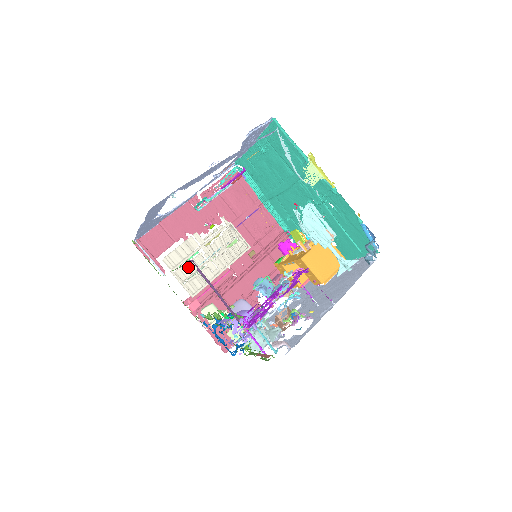
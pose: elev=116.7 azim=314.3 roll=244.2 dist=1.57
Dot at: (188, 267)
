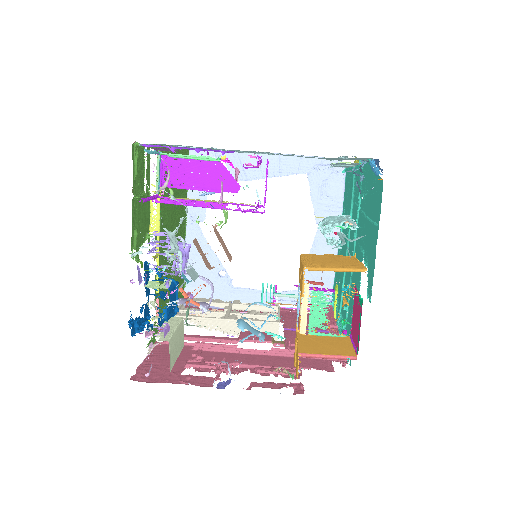
Dot at: occluded
